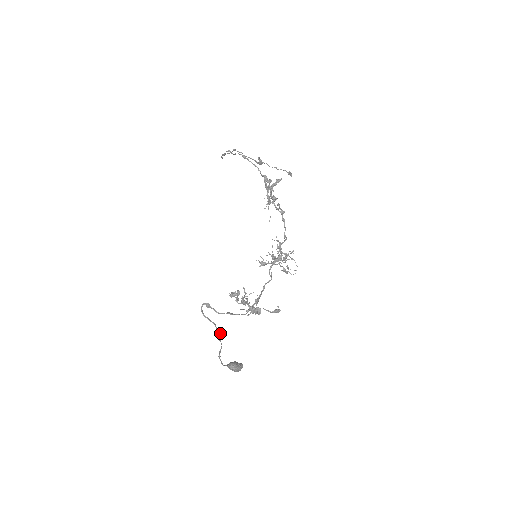
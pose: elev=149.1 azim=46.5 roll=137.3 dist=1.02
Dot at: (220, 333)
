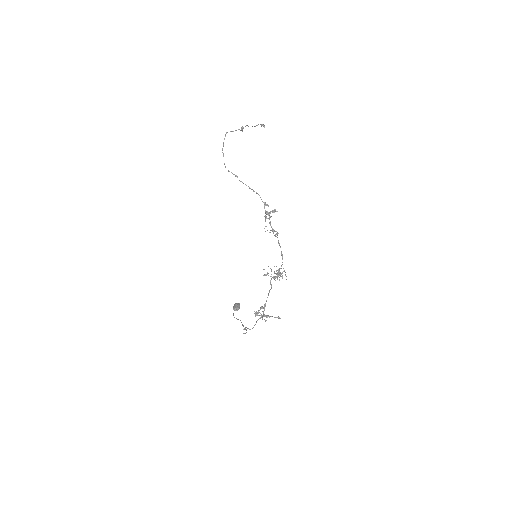
Dot at: occluded
